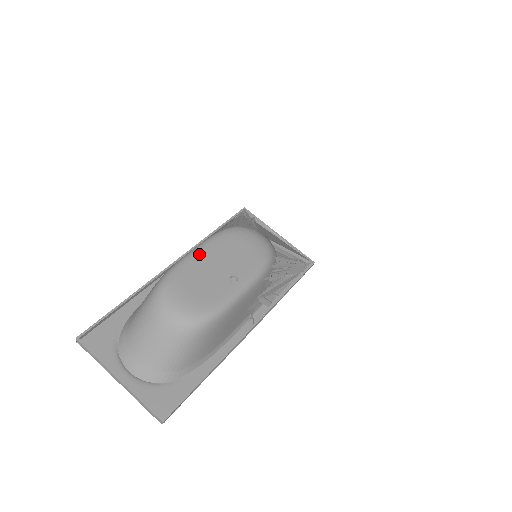
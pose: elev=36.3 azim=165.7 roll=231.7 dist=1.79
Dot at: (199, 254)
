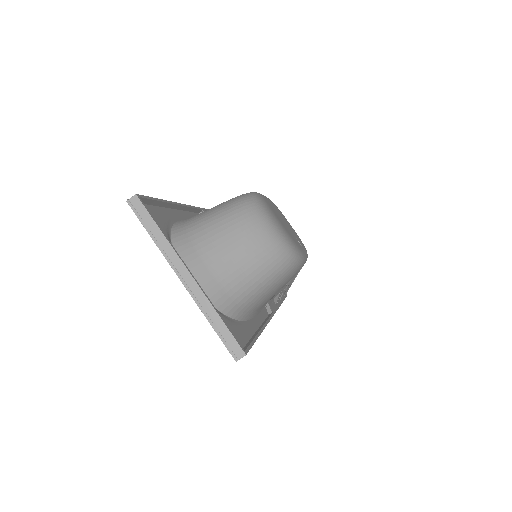
Dot at: (269, 200)
